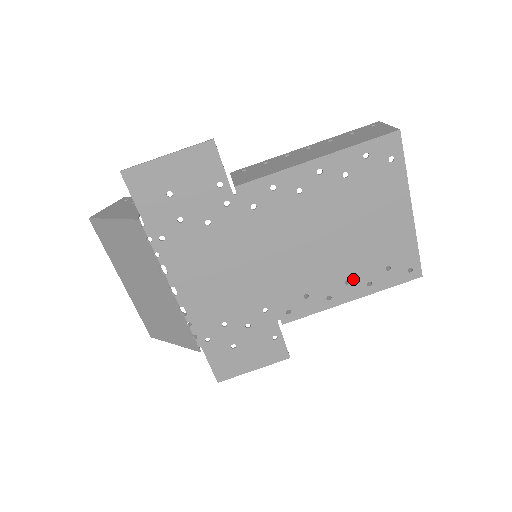
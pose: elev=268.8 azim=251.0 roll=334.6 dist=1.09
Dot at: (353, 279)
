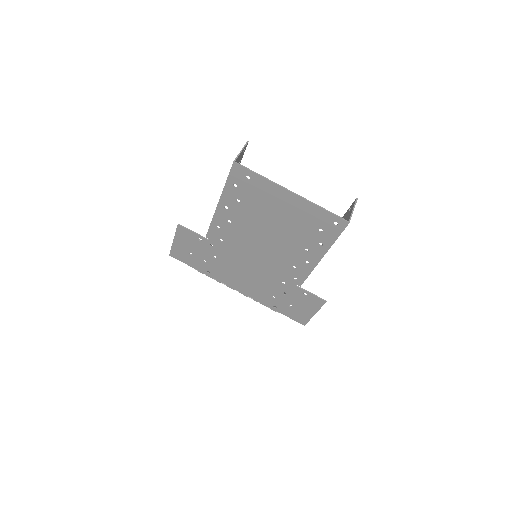
Dot at: (308, 247)
